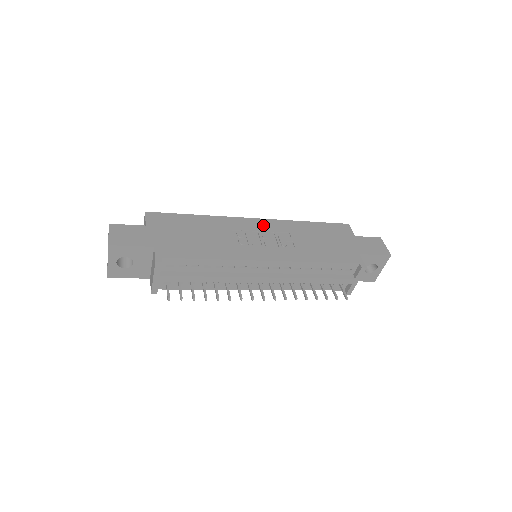
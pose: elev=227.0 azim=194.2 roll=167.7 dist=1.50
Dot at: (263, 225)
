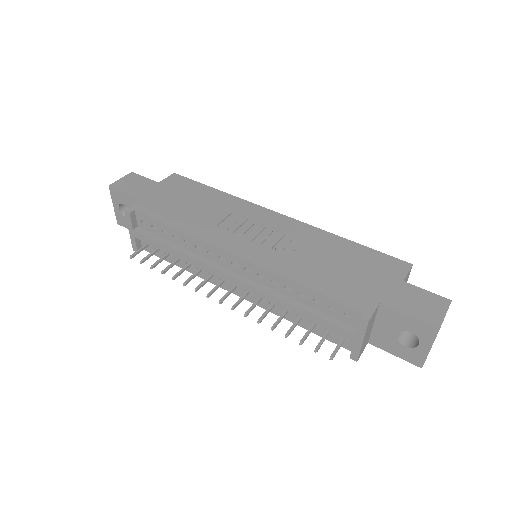
Dot at: (279, 222)
